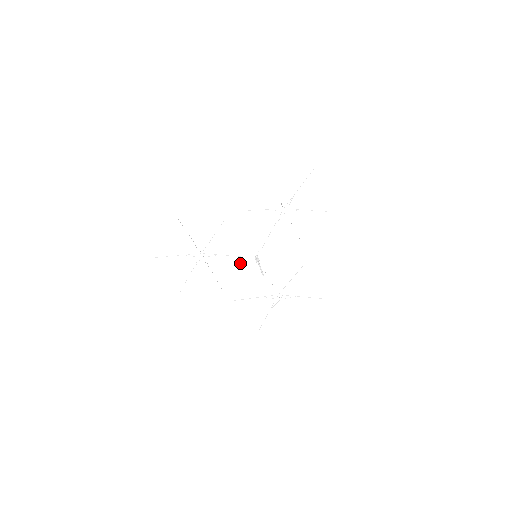
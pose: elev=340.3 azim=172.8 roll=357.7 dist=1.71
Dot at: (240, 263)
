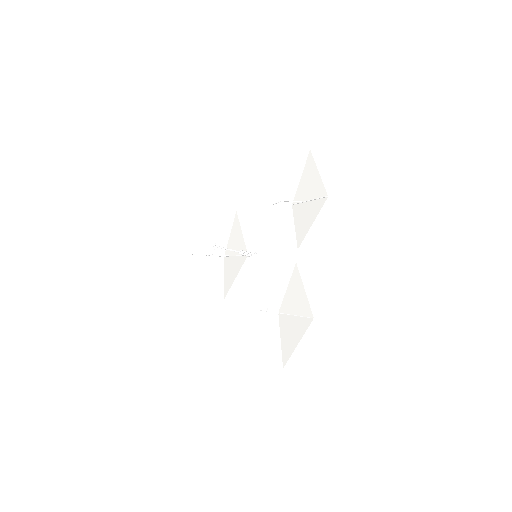
Dot at: (241, 262)
